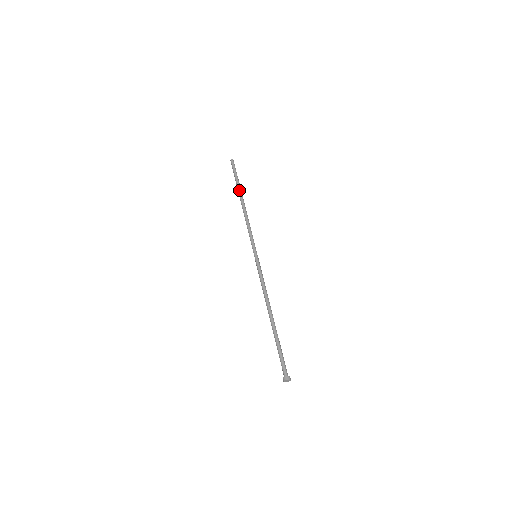
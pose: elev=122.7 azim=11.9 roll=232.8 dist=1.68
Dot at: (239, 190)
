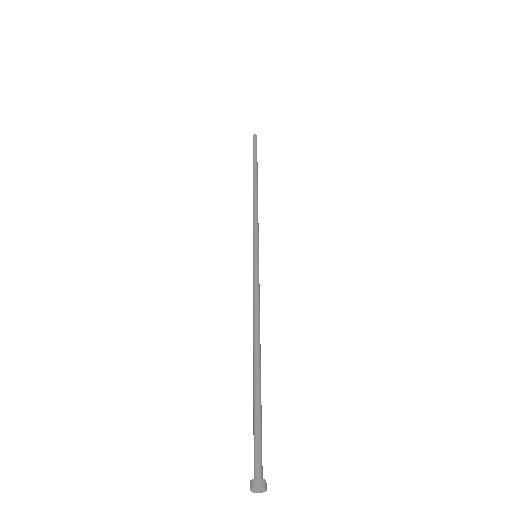
Dot at: (254, 169)
